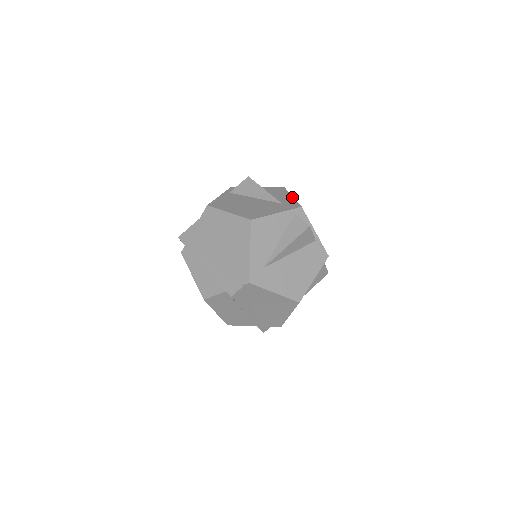
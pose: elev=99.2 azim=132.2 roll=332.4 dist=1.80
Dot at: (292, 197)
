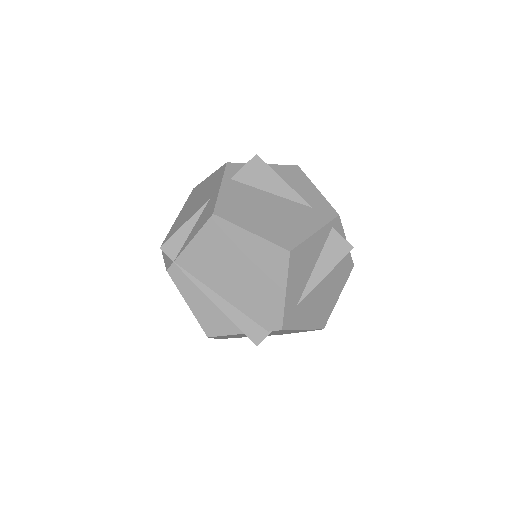
Dot at: (318, 191)
